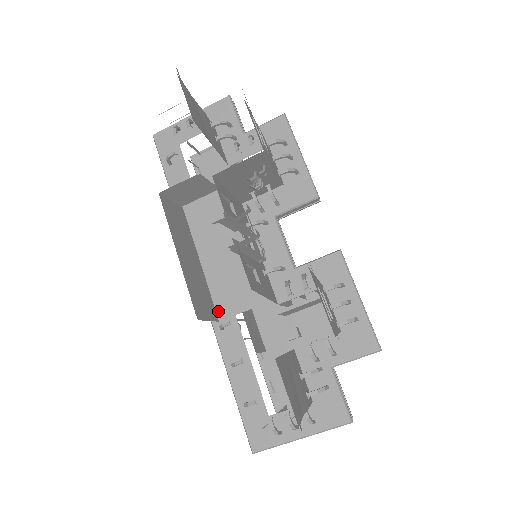
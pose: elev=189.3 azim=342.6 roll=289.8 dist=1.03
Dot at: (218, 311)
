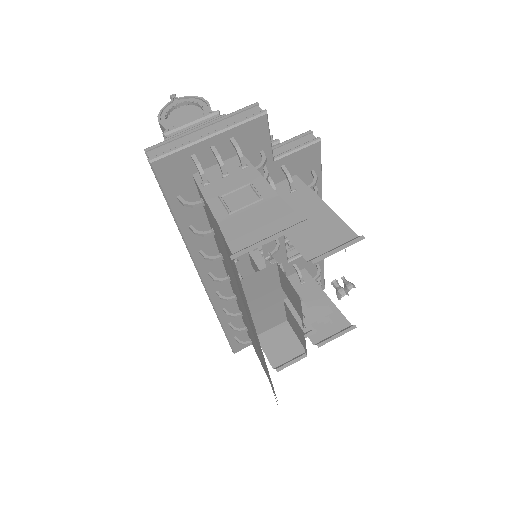
Dot at: (256, 332)
